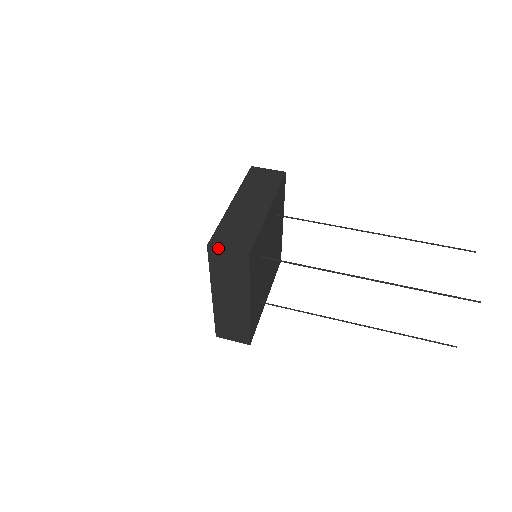
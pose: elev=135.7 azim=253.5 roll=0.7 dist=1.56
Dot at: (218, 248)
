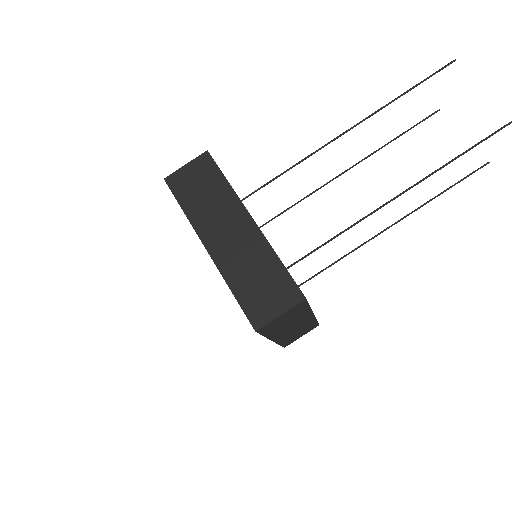
Dot at: (269, 323)
